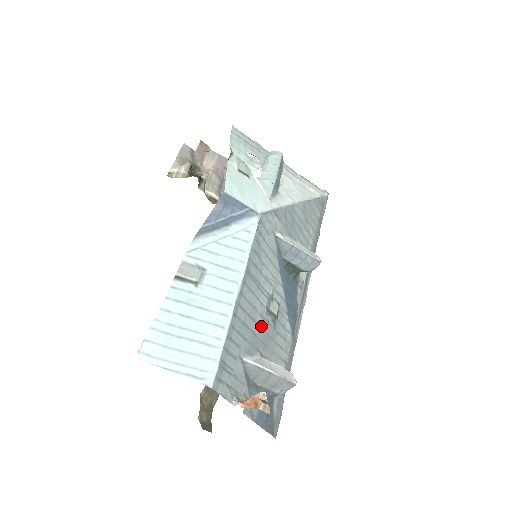
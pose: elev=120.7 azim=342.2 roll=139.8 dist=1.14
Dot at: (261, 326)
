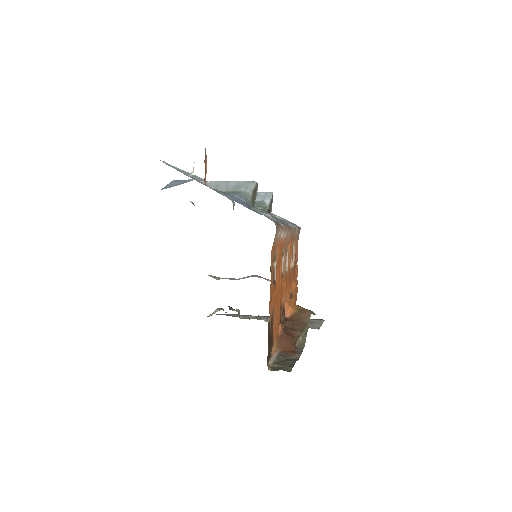
Dot at: occluded
